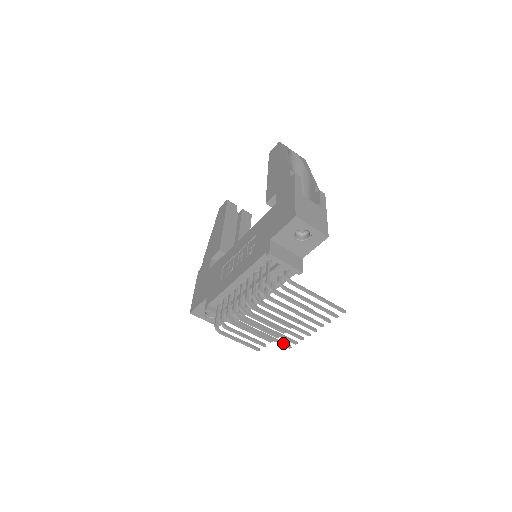
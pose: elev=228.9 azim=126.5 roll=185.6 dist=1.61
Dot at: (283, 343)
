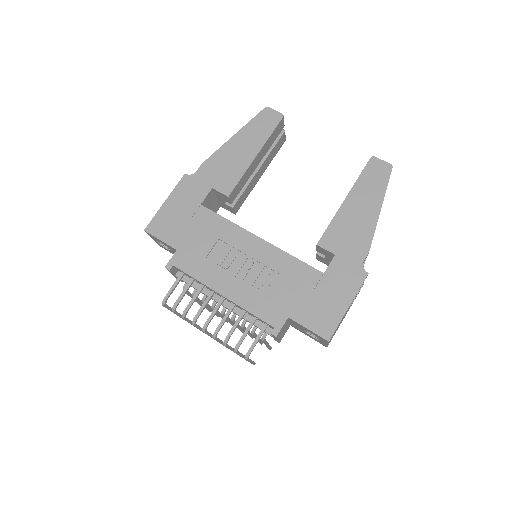
Dot at: occluded
